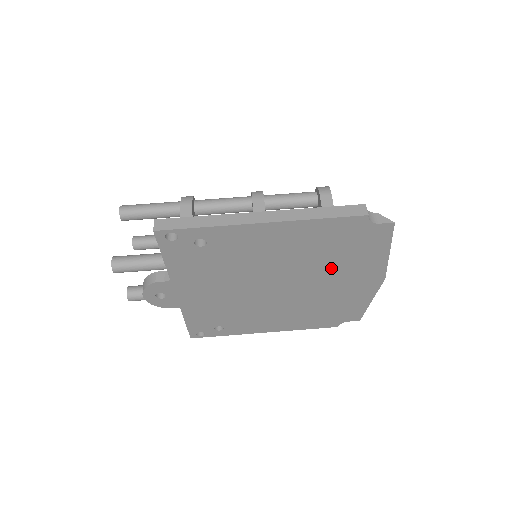
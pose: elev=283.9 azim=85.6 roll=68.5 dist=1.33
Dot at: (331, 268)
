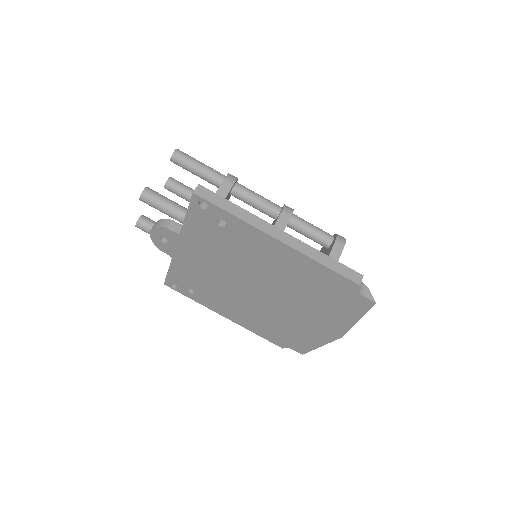
Dot at: (307, 304)
